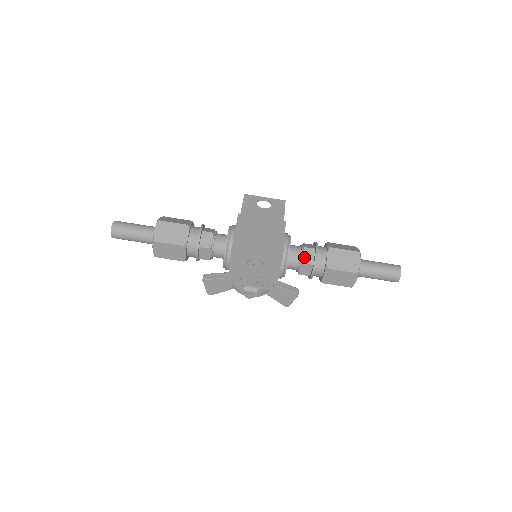
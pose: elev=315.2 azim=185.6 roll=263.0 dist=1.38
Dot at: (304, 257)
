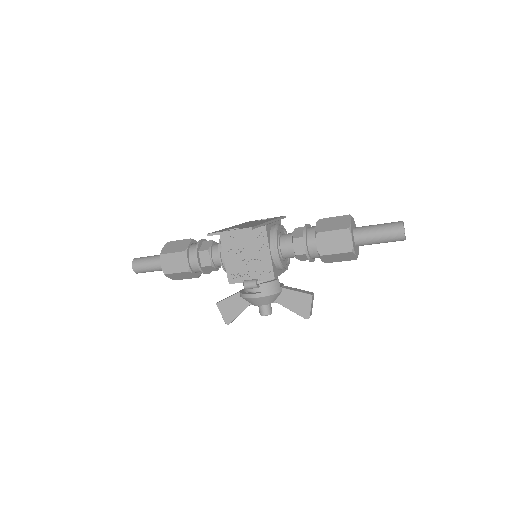
Dot at: (295, 234)
